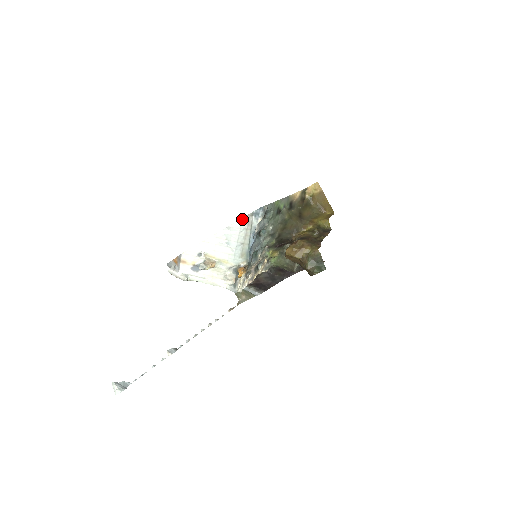
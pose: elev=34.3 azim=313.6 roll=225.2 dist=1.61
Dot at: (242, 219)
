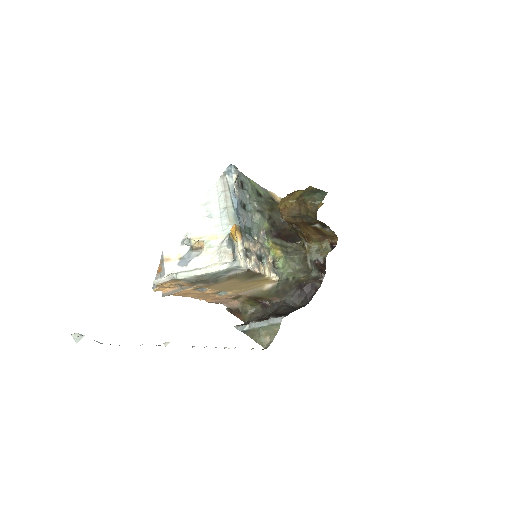
Dot at: (216, 183)
